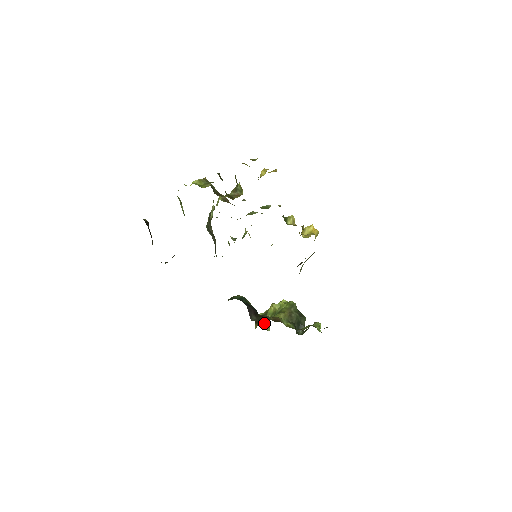
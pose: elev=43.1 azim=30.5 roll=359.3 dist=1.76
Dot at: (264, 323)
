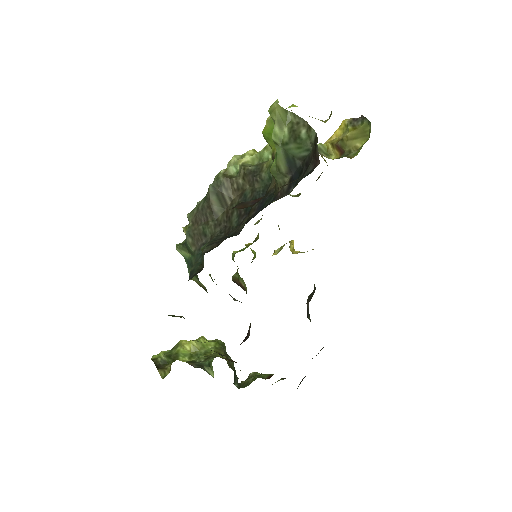
Dot at: (198, 366)
